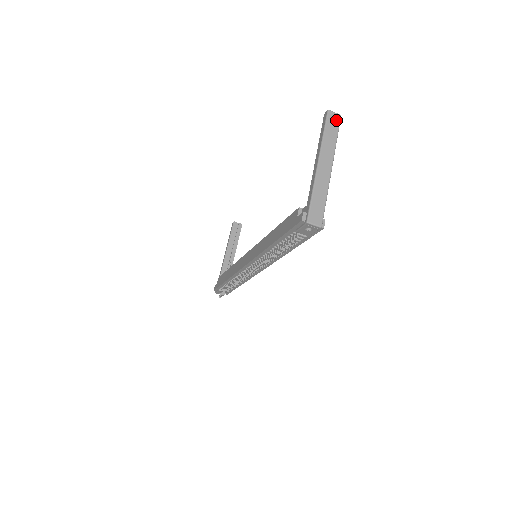
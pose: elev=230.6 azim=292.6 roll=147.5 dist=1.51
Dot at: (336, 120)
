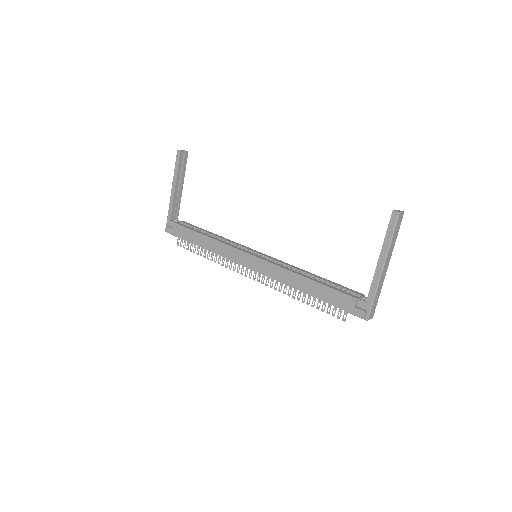
Dot at: (401, 220)
